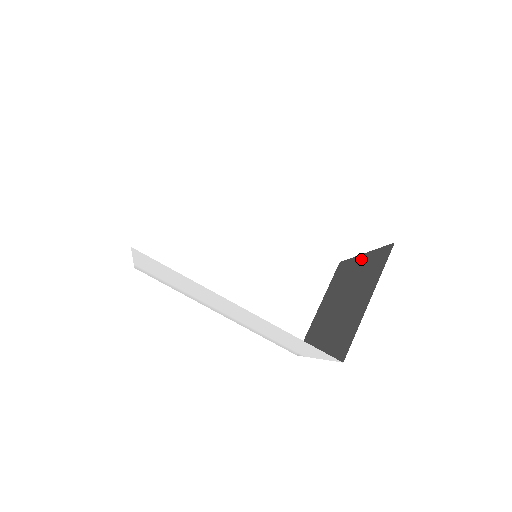
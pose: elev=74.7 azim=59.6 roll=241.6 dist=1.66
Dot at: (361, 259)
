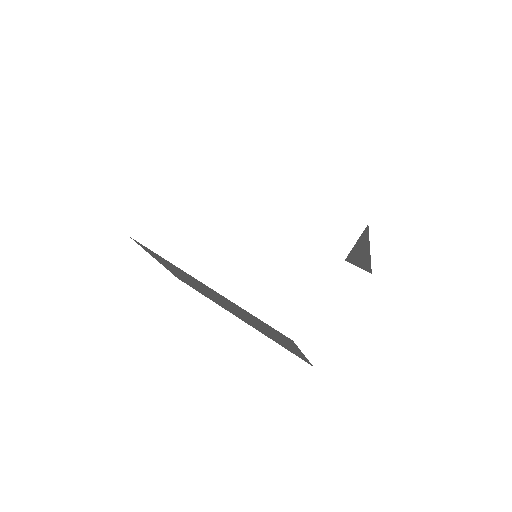
Dot at: occluded
